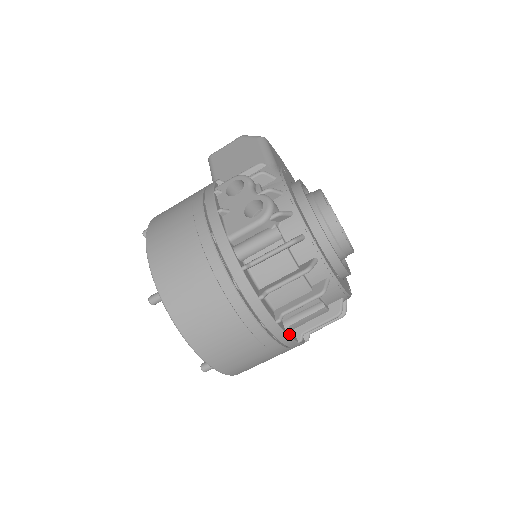
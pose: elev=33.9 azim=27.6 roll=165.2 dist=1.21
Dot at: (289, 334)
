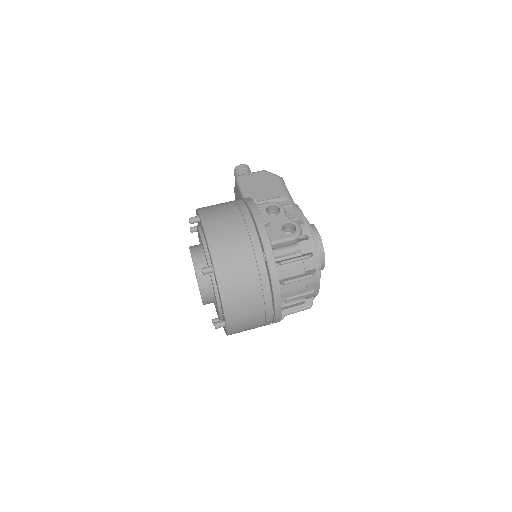
Dot at: occluded
